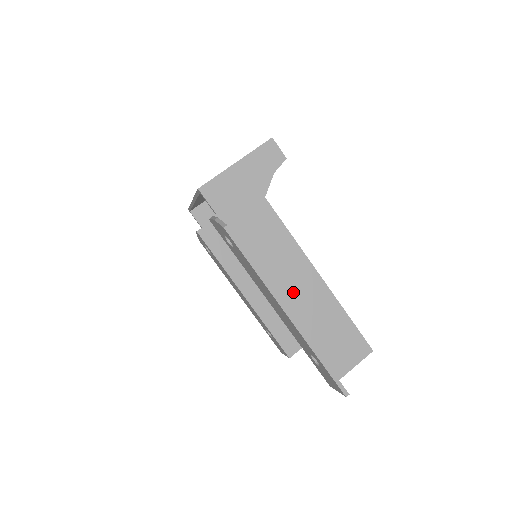
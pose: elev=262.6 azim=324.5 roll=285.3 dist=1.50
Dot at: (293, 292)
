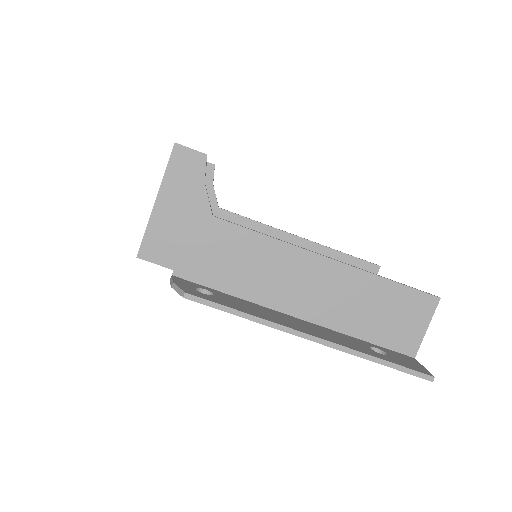
Dot at: (310, 295)
